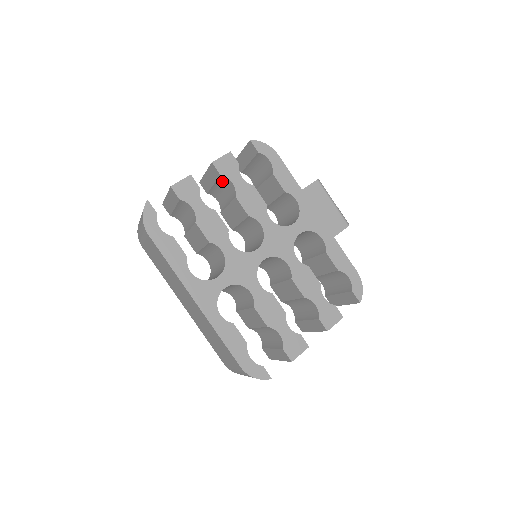
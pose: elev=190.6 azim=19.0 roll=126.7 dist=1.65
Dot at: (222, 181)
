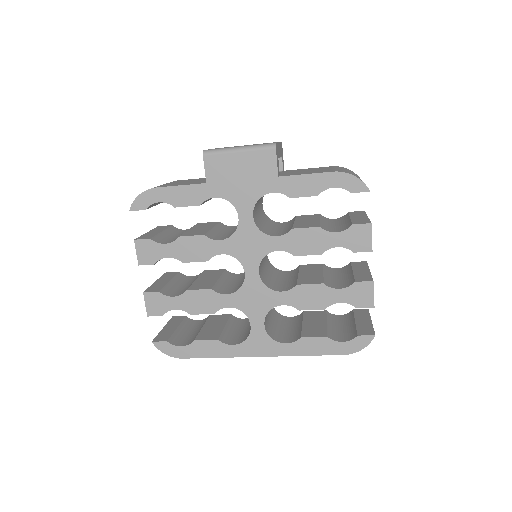
Dot at: occluded
